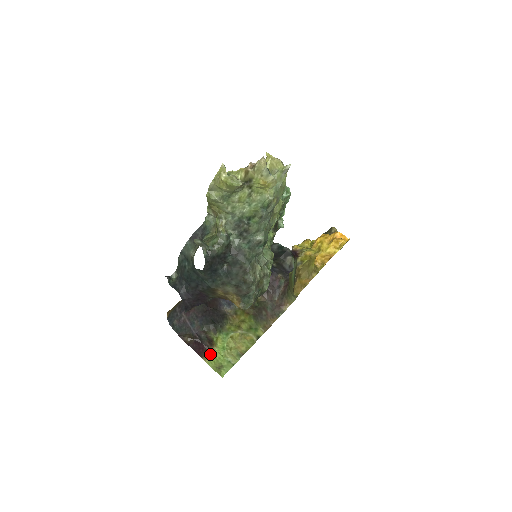
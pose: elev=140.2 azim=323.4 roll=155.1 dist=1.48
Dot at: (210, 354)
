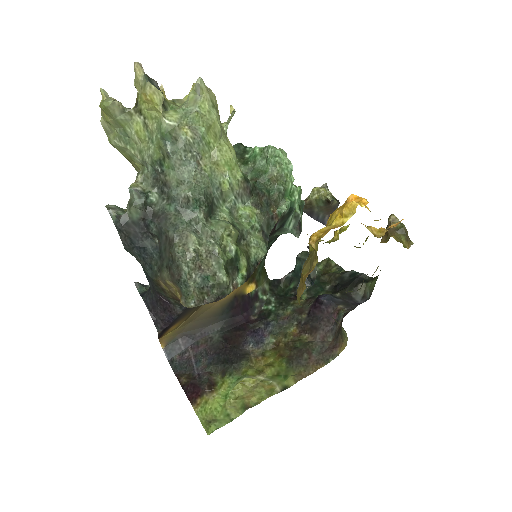
Dot at: (204, 401)
